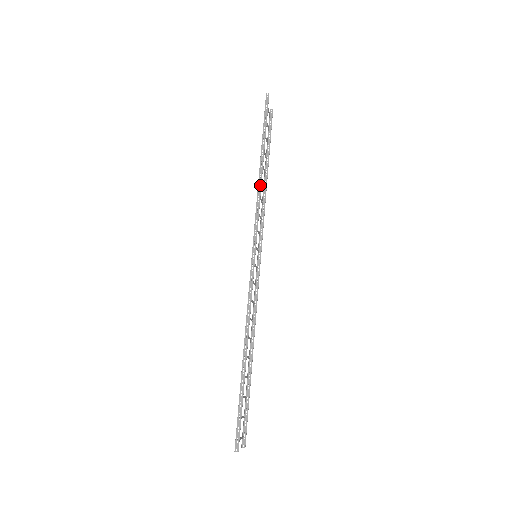
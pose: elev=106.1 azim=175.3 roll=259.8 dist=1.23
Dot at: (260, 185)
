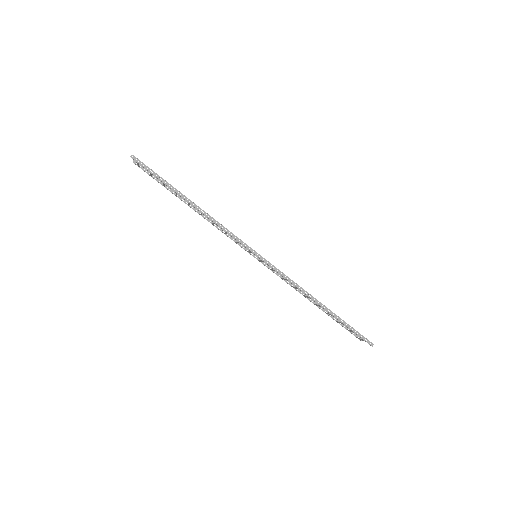
Dot at: (211, 217)
